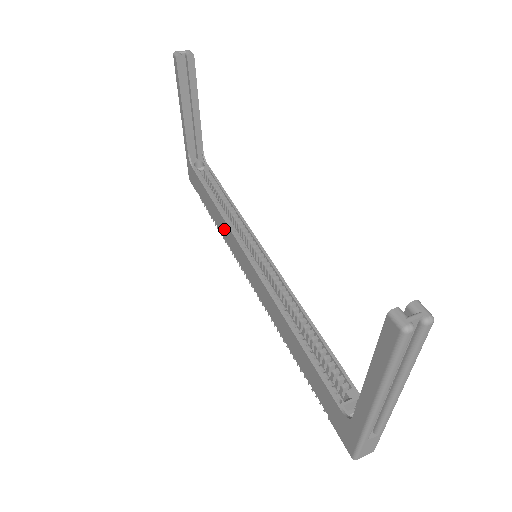
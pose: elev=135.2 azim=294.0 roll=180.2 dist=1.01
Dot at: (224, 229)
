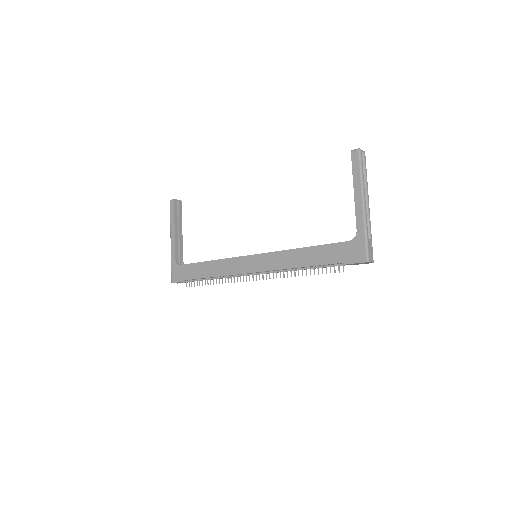
Dot at: (223, 267)
